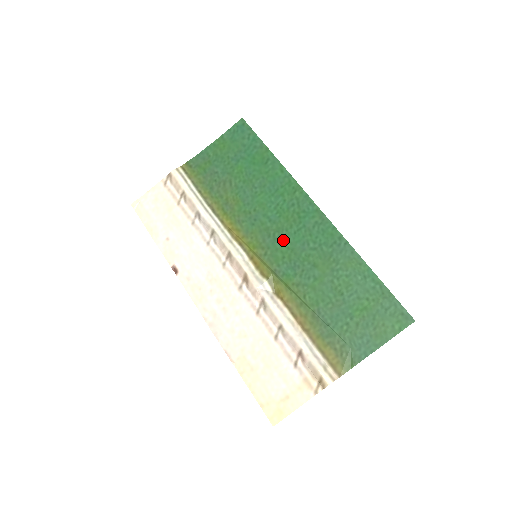
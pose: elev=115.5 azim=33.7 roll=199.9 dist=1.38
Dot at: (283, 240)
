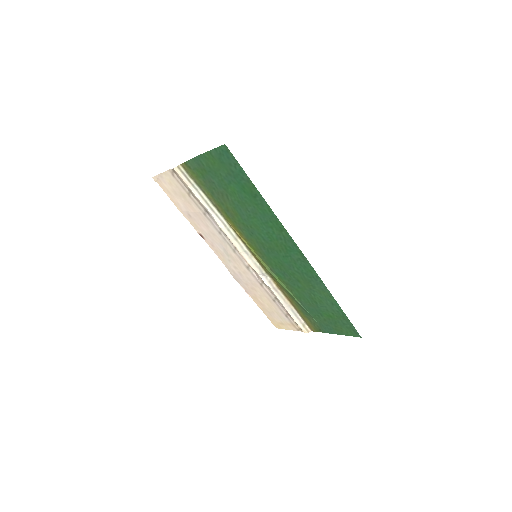
Dot at: (275, 256)
